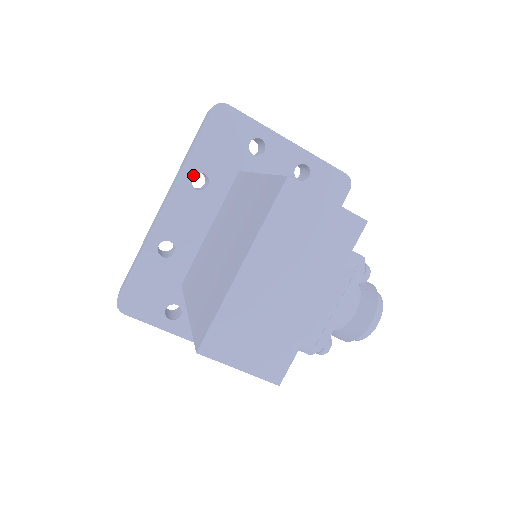
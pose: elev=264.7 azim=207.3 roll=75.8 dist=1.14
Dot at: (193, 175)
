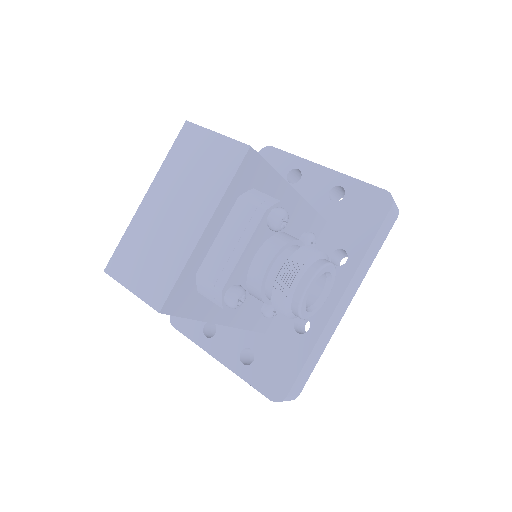
Dot at: occluded
